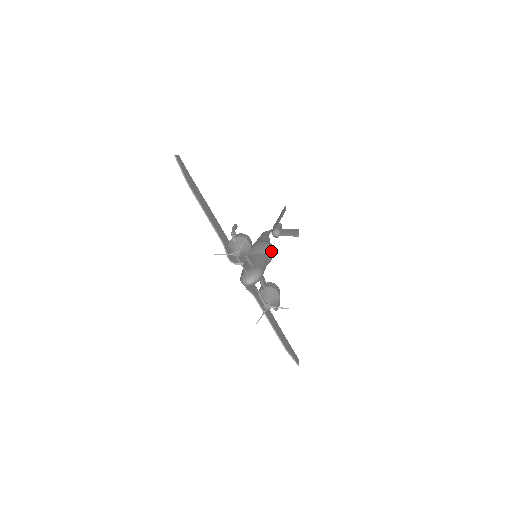
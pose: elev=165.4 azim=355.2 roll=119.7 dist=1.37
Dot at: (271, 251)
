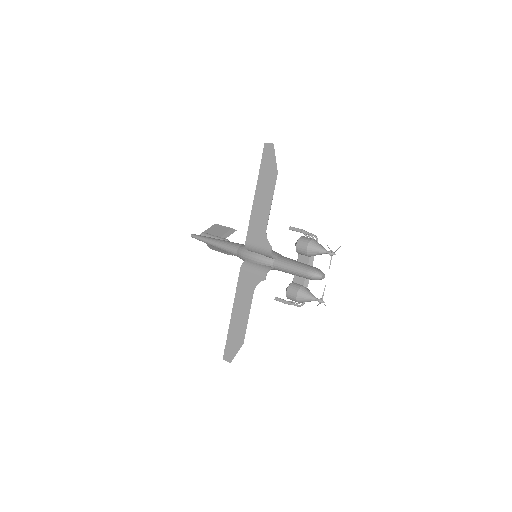
Dot at: occluded
